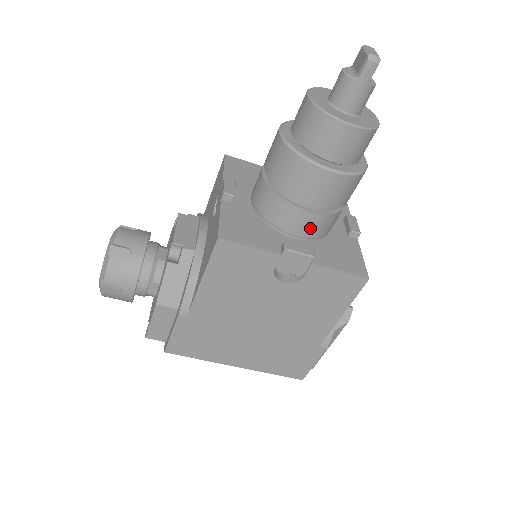
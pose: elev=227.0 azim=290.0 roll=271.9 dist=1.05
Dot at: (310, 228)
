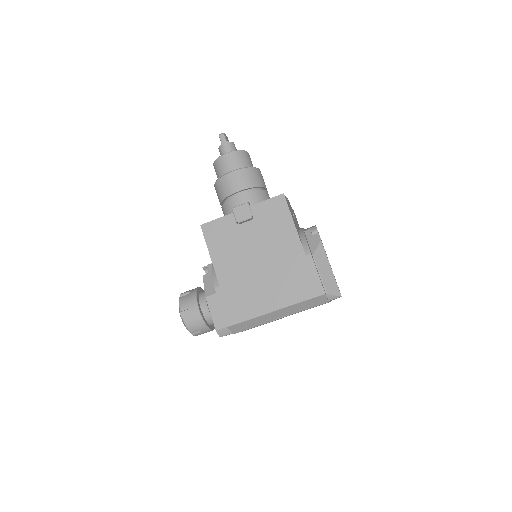
Dot at: occluded
